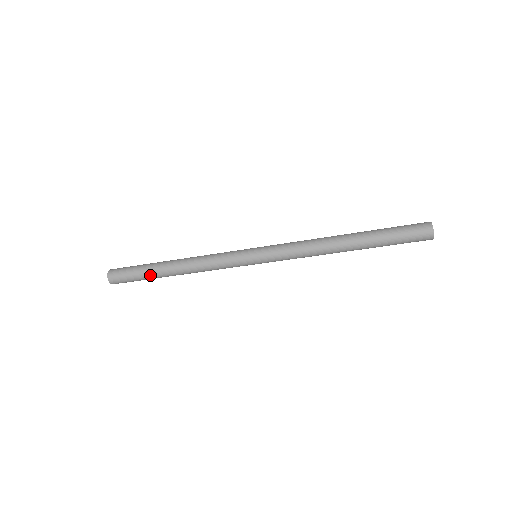
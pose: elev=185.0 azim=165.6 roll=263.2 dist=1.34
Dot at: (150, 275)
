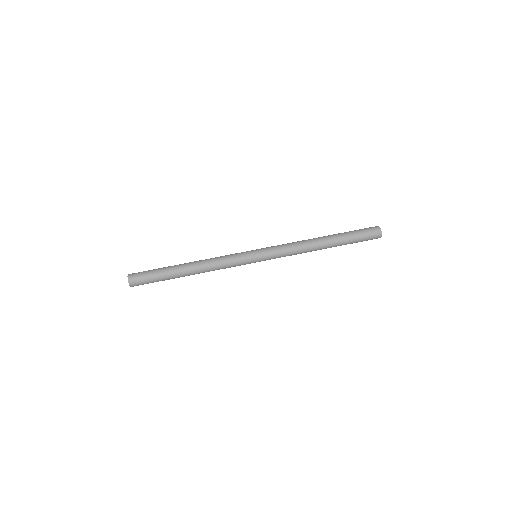
Dot at: (167, 271)
